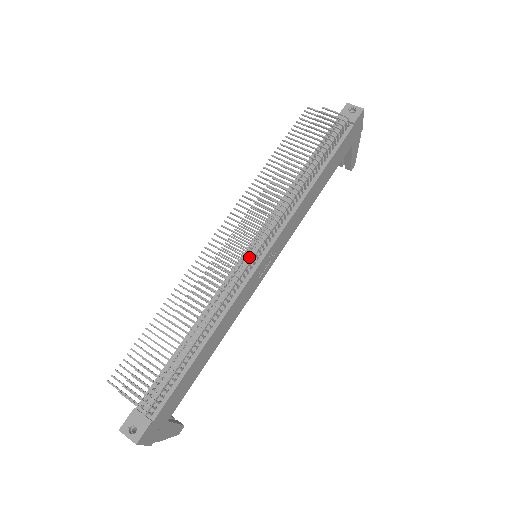
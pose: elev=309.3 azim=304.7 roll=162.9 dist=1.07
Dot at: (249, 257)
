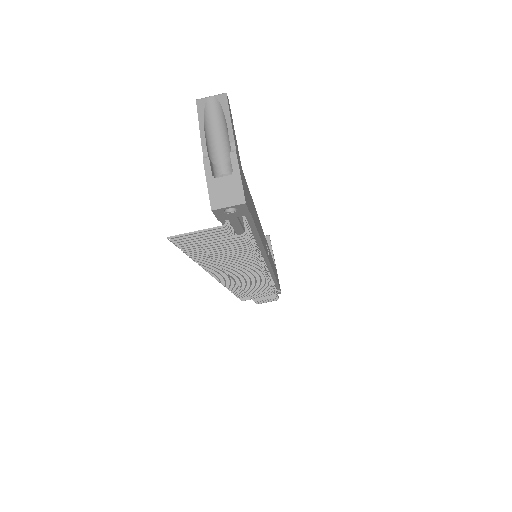
Dot at: occluded
